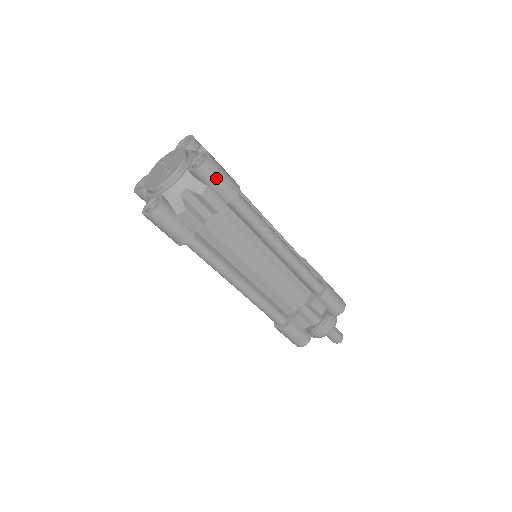
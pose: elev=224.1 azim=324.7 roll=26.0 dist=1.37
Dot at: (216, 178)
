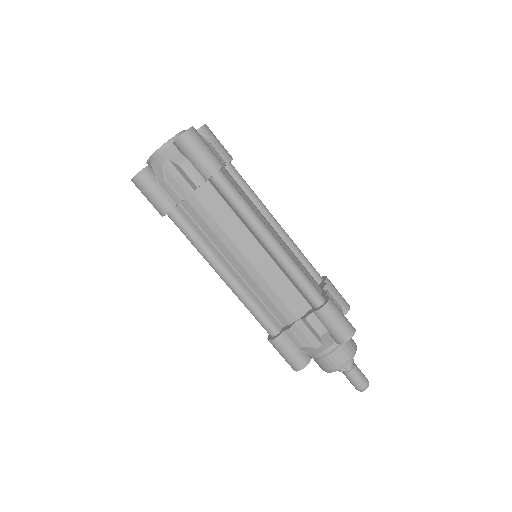
Dot at: occluded
